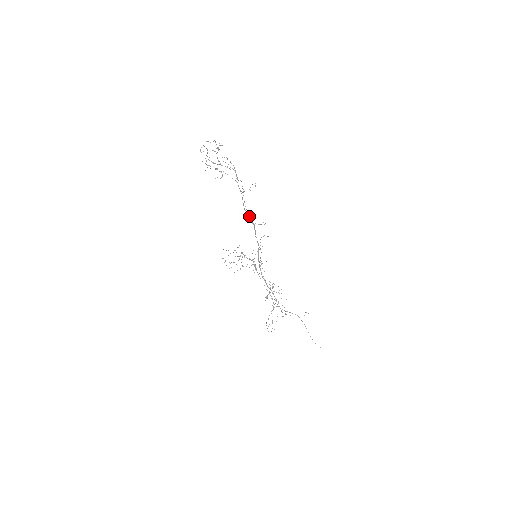
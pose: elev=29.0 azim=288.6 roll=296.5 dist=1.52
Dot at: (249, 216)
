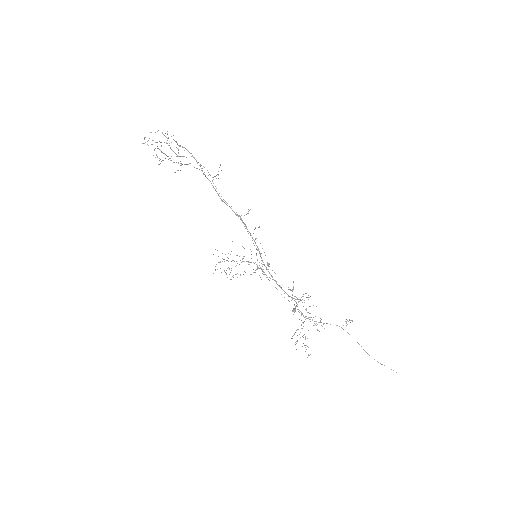
Dot at: (231, 208)
